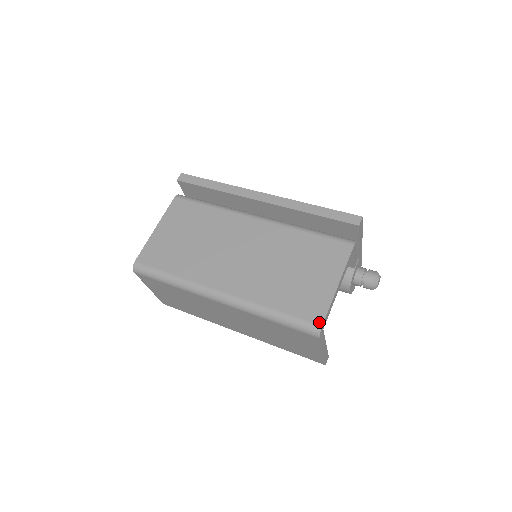
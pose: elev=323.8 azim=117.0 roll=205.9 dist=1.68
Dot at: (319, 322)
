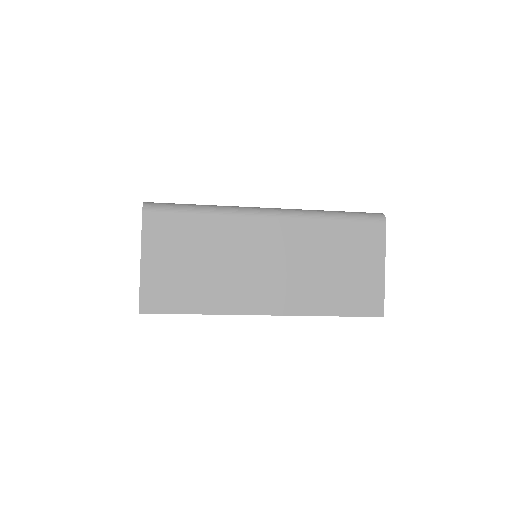
Dot at: (377, 213)
